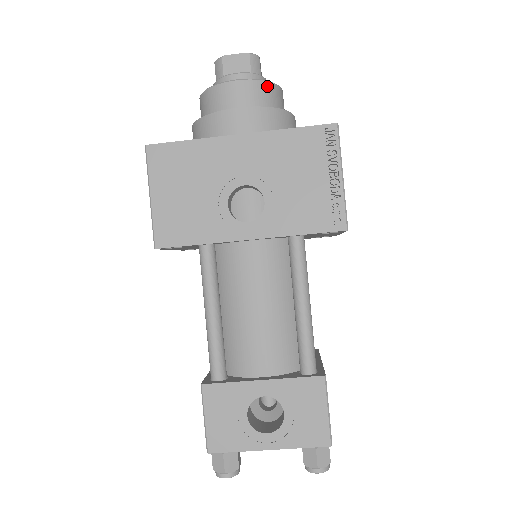
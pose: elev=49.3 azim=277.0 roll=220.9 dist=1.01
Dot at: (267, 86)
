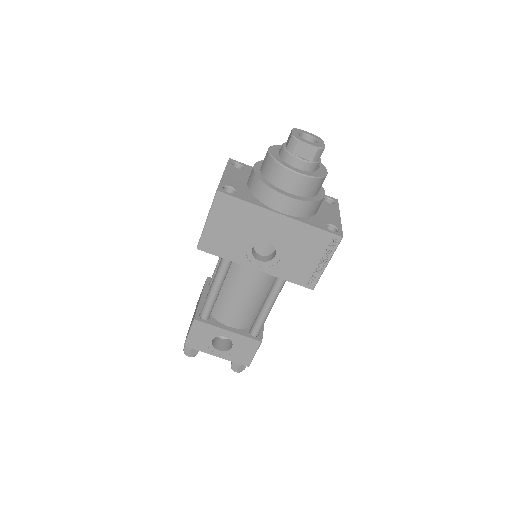
Dot at: (316, 181)
